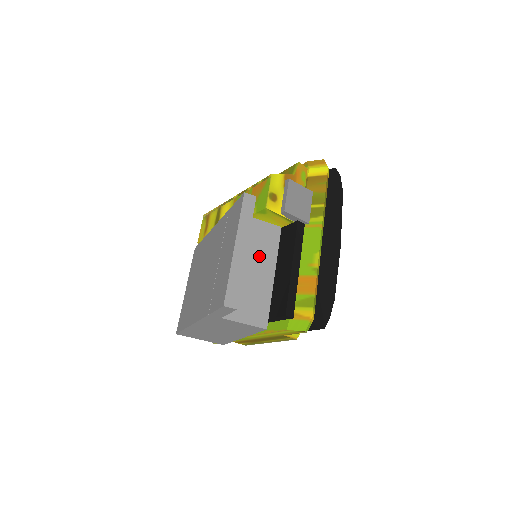
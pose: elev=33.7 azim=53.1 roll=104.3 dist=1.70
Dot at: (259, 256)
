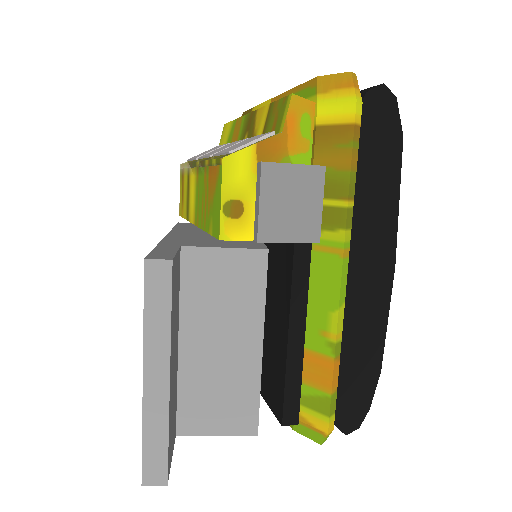
Dot at: (229, 318)
